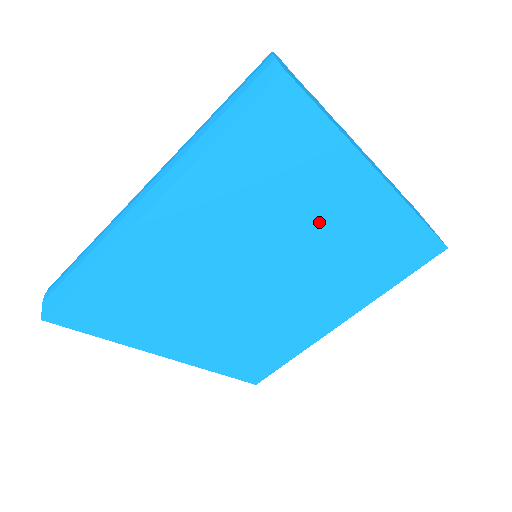
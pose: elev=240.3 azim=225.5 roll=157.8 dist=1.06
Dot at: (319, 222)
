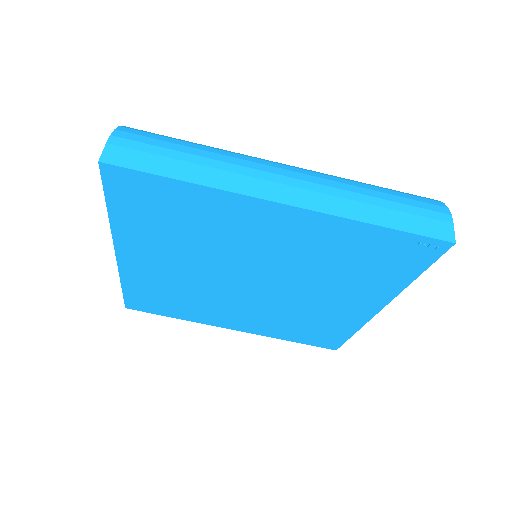
Dot at: (327, 293)
